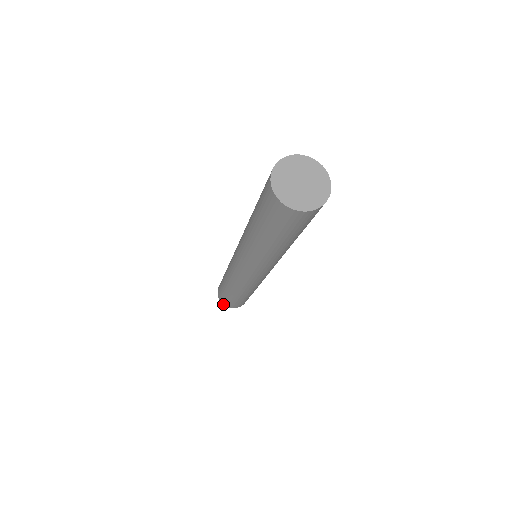
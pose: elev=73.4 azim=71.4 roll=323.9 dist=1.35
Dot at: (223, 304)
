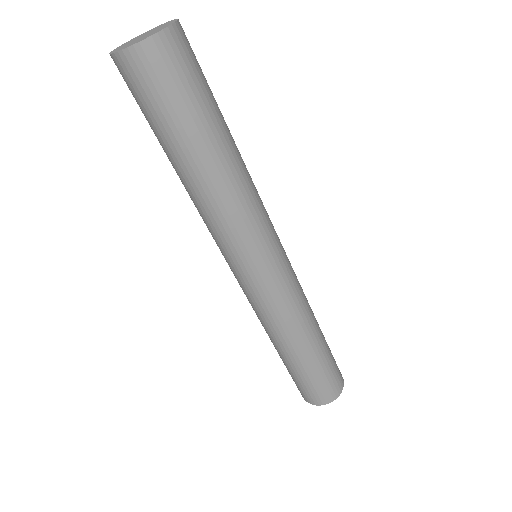
Dot at: (320, 405)
